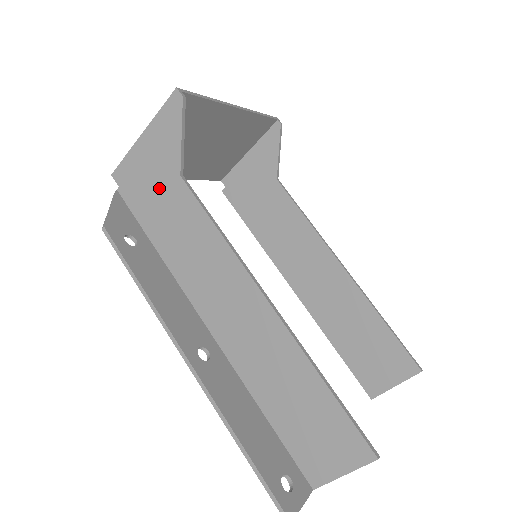
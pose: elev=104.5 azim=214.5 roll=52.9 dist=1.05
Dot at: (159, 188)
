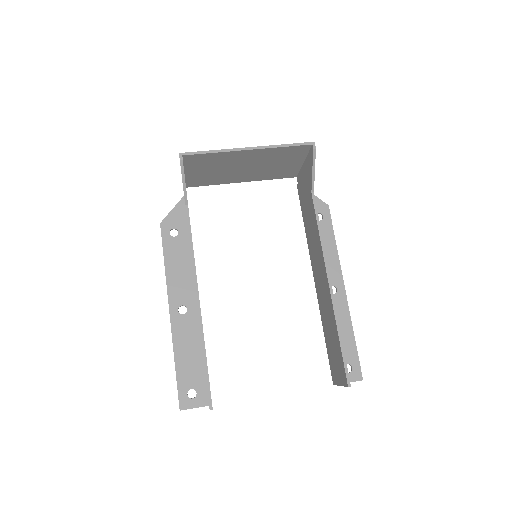
Dot at: occluded
